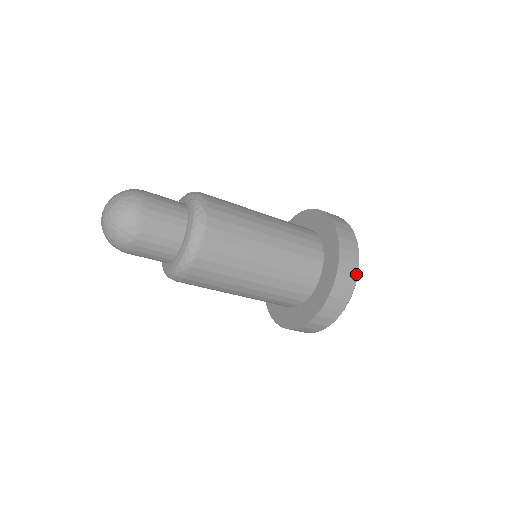
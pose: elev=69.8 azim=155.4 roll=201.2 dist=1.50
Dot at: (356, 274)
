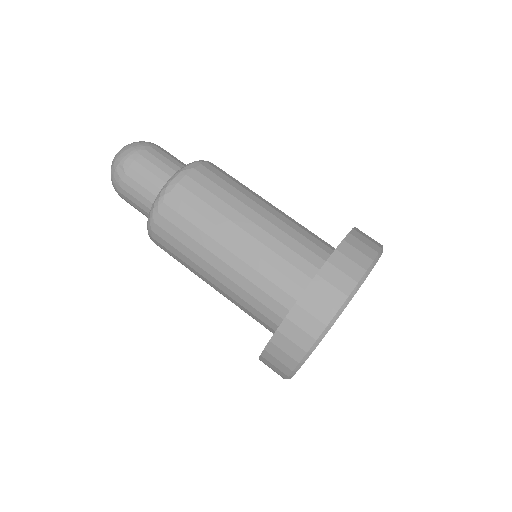
Dot at: (338, 306)
